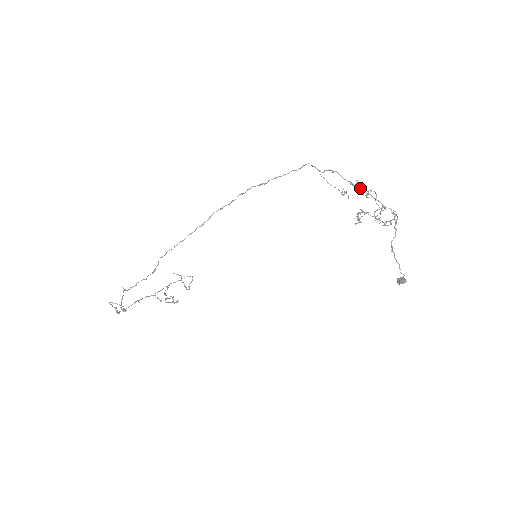
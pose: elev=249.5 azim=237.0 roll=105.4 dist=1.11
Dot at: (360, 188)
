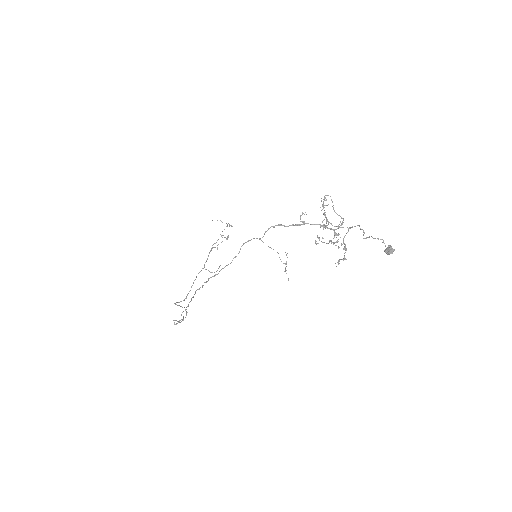
Dot at: (307, 223)
